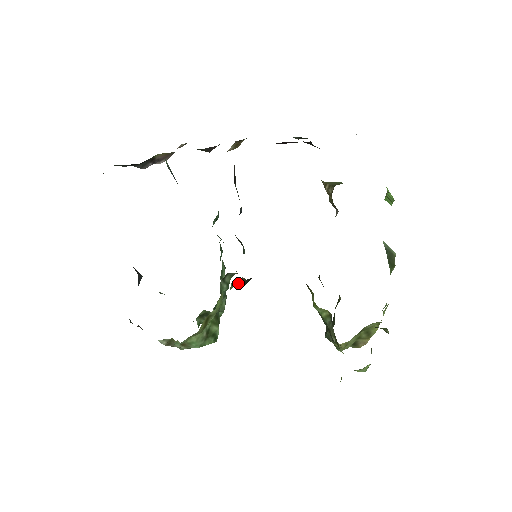
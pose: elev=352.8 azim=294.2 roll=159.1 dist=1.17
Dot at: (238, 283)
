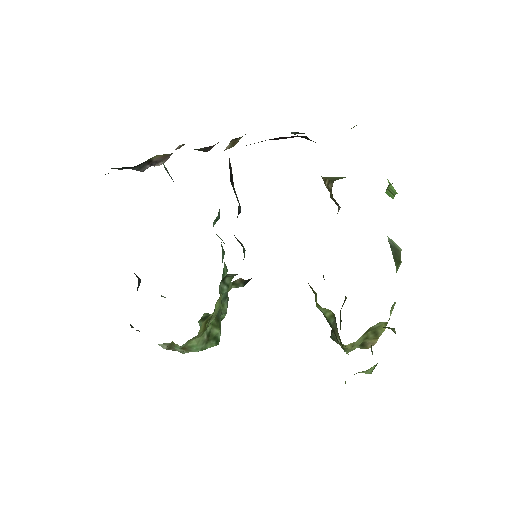
Dot at: (236, 284)
